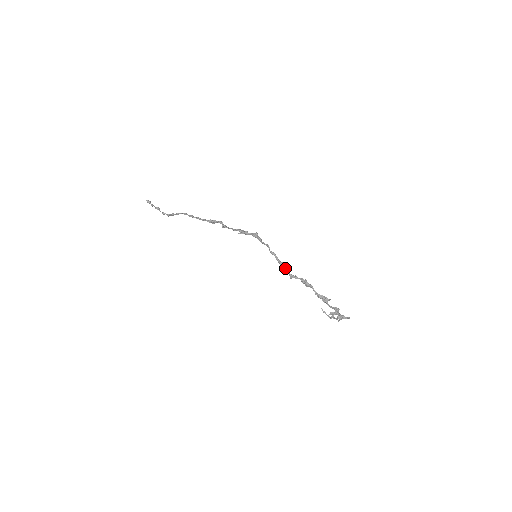
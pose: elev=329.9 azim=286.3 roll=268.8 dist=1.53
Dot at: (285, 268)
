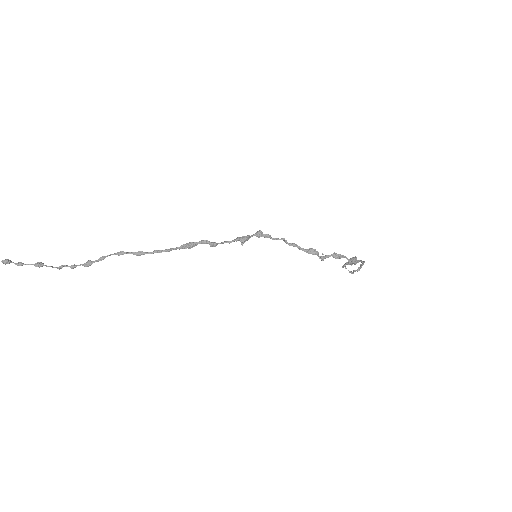
Dot at: (315, 254)
